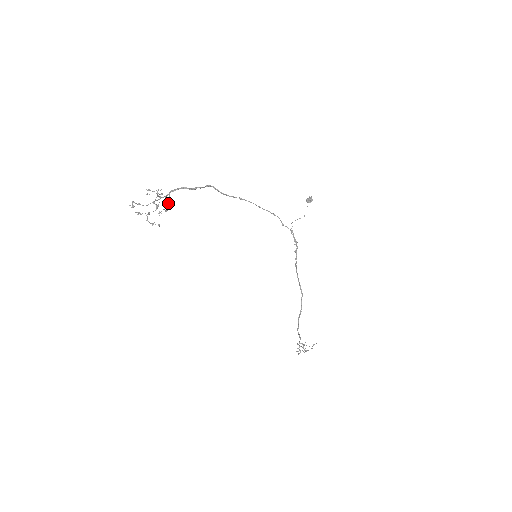
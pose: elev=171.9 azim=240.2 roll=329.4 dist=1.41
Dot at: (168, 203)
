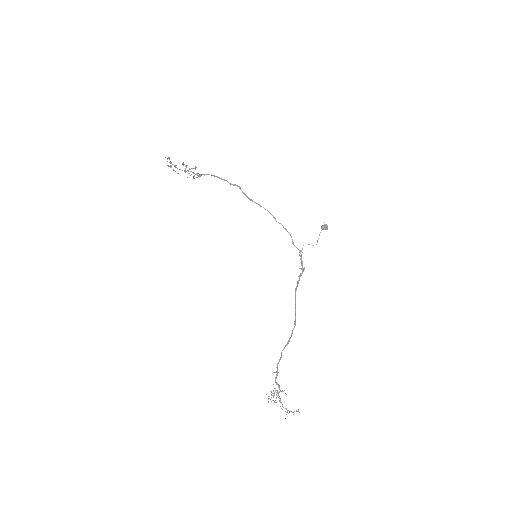
Dot at: (194, 168)
